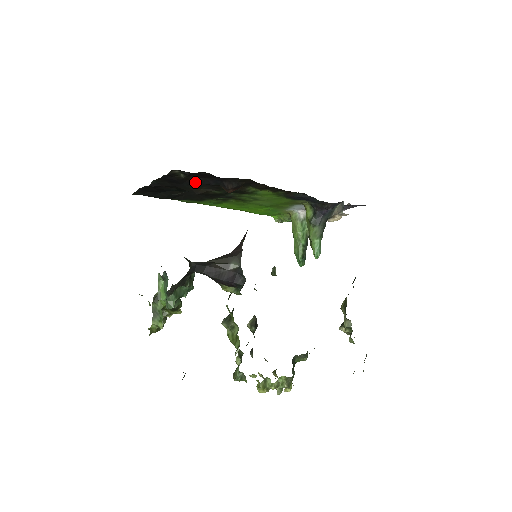
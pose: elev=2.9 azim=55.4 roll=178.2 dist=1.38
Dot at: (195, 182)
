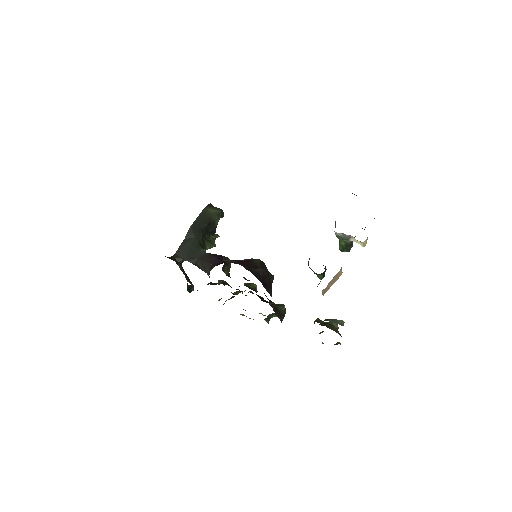
Dot at: occluded
